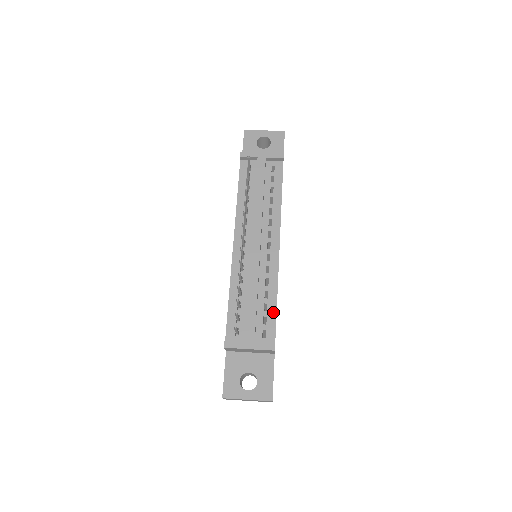
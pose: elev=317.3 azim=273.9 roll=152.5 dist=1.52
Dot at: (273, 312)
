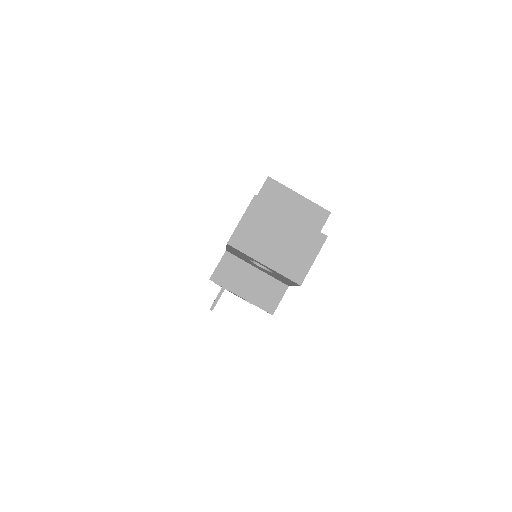
Dot at: occluded
